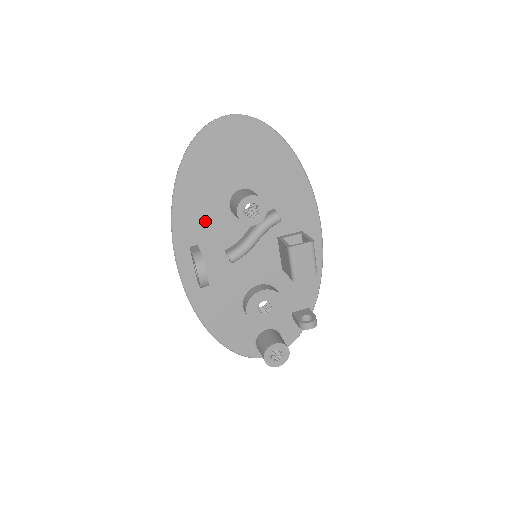
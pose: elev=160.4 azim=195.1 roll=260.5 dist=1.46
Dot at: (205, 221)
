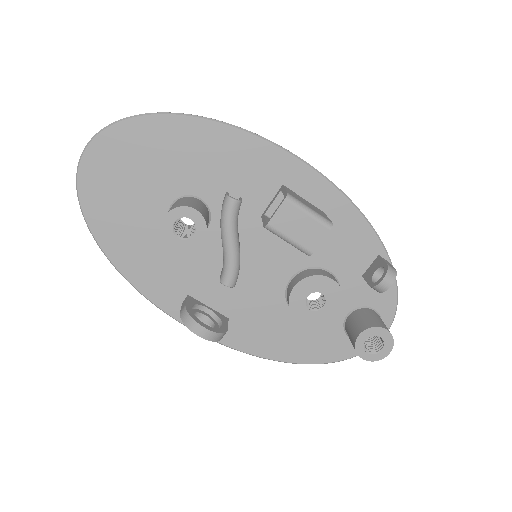
Dot at: (171, 267)
